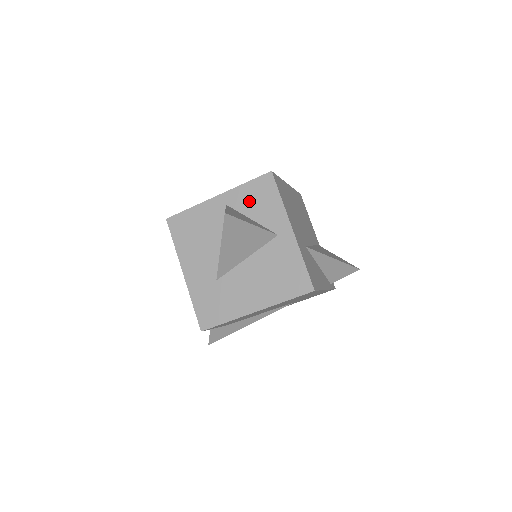
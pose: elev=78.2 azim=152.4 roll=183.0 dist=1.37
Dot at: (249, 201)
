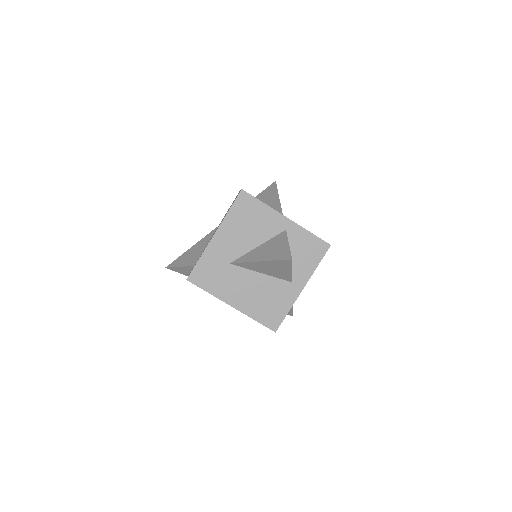
Dot at: (300, 245)
